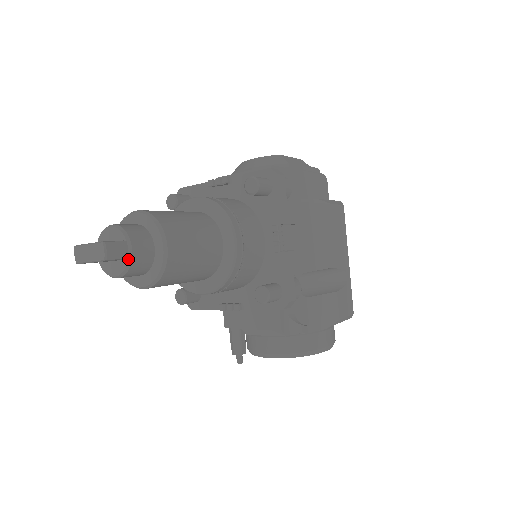
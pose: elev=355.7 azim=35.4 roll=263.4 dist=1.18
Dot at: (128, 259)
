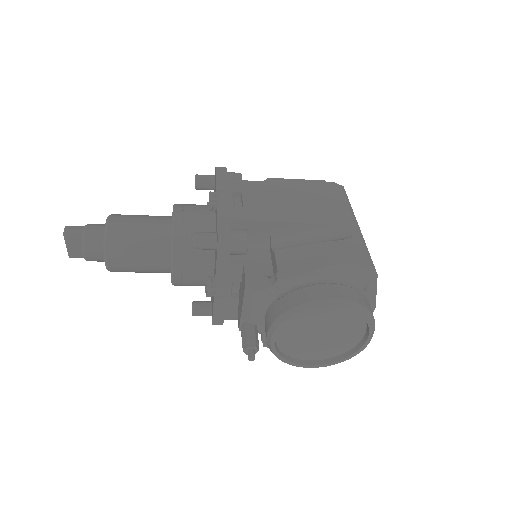
Dot at: (83, 234)
